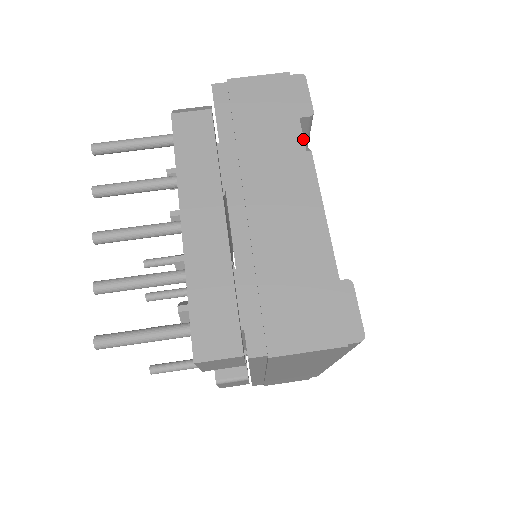
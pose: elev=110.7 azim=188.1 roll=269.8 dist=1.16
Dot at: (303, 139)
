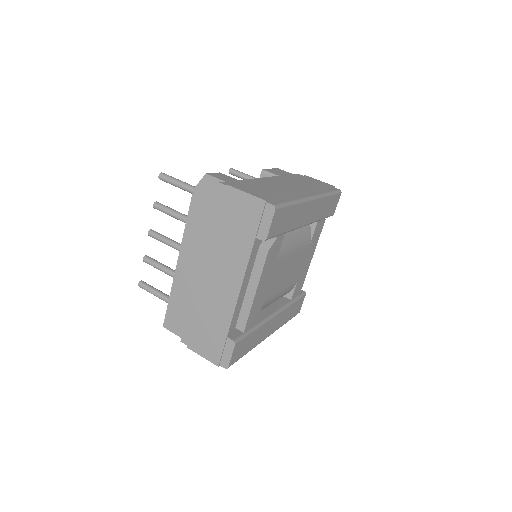
Dot at: (250, 255)
